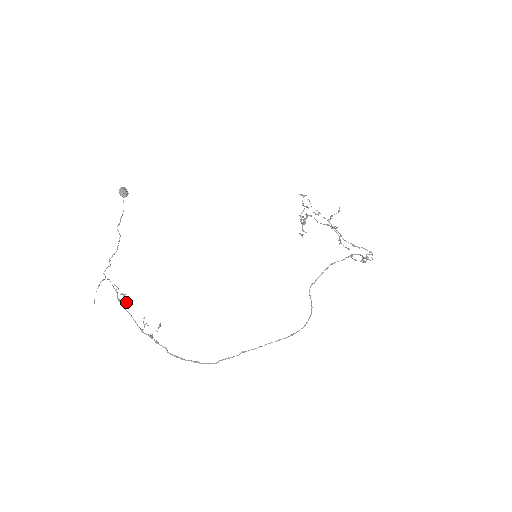
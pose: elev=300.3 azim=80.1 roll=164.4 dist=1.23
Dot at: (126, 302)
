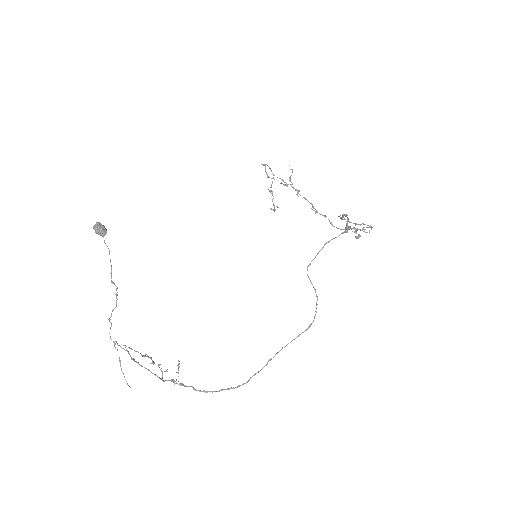
Dot at: (153, 364)
